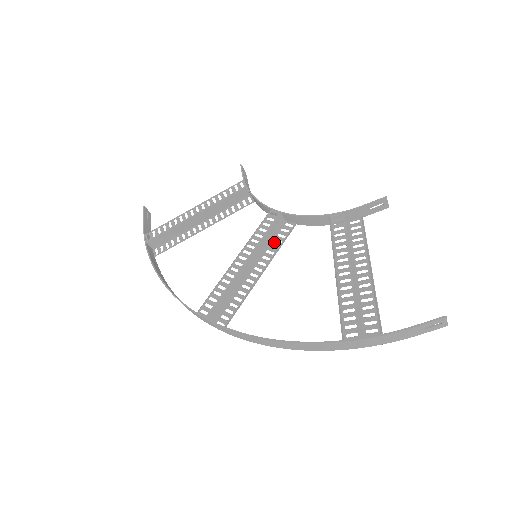
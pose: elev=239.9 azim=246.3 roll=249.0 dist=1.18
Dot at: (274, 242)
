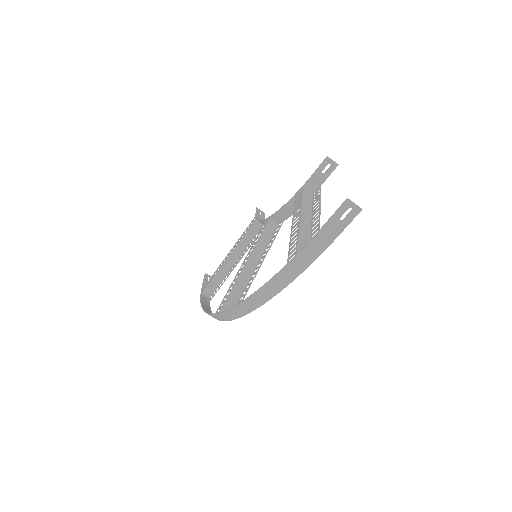
Dot at: (270, 241)
